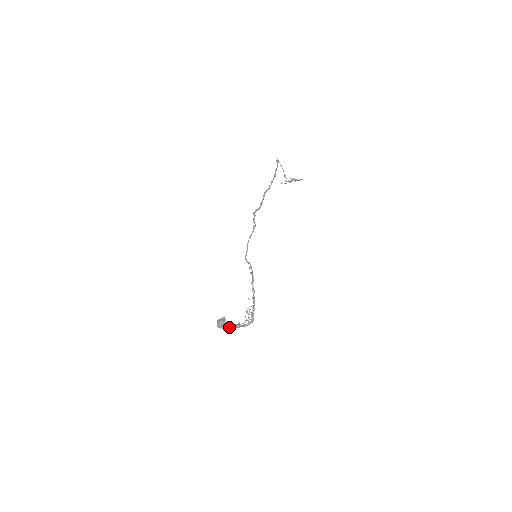
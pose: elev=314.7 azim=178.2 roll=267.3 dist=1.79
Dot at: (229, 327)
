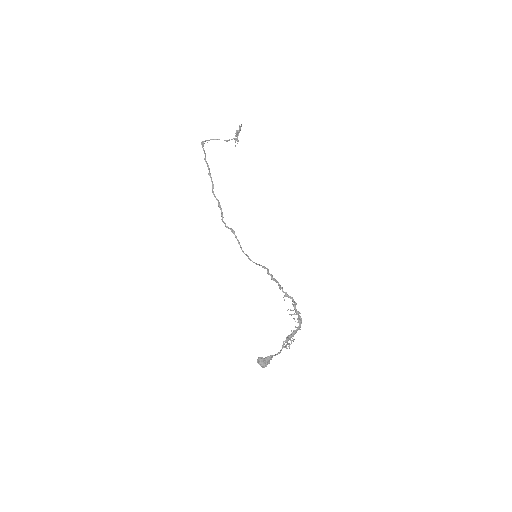
Dot at: (282, 348)
